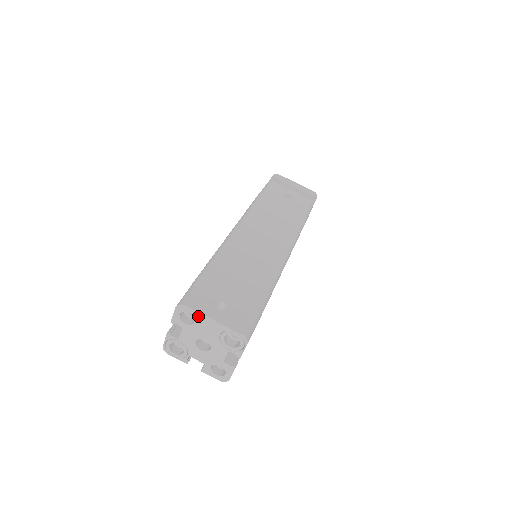
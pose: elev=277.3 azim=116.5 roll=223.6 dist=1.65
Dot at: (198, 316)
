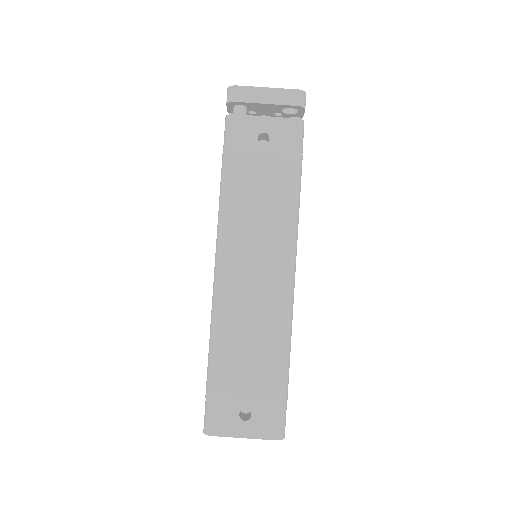
Dot at: (228, 435)
